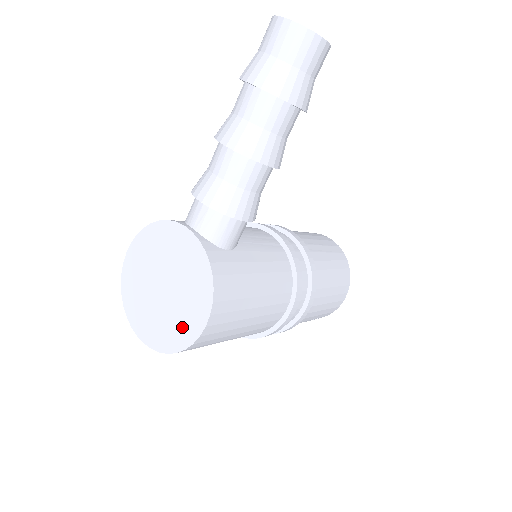
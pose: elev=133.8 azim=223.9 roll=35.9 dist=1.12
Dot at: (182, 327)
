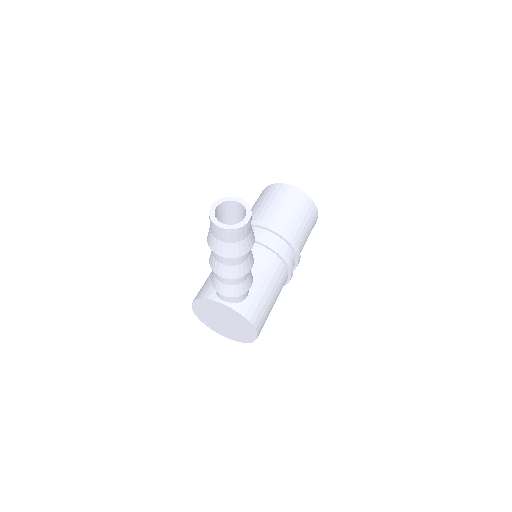
Dot at: (245, 336)
